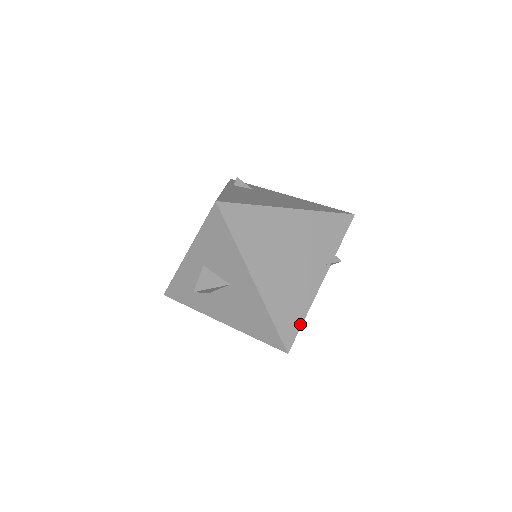
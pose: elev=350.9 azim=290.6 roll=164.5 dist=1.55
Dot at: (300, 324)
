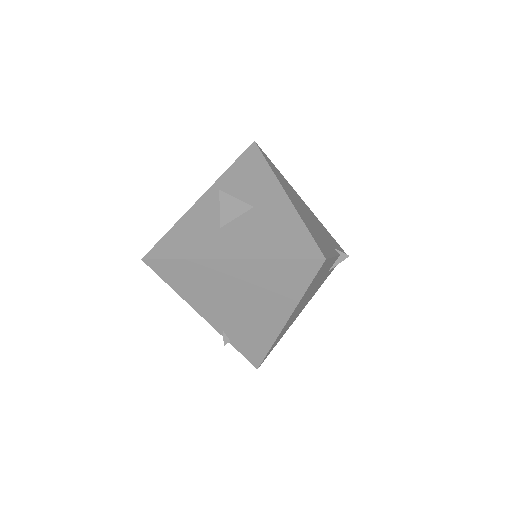
Dot at: (329, 255)
